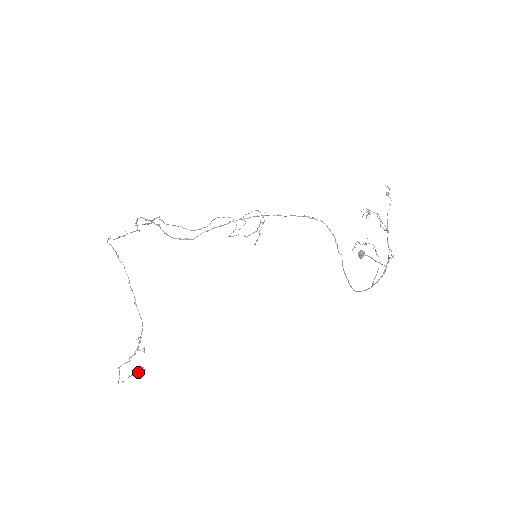
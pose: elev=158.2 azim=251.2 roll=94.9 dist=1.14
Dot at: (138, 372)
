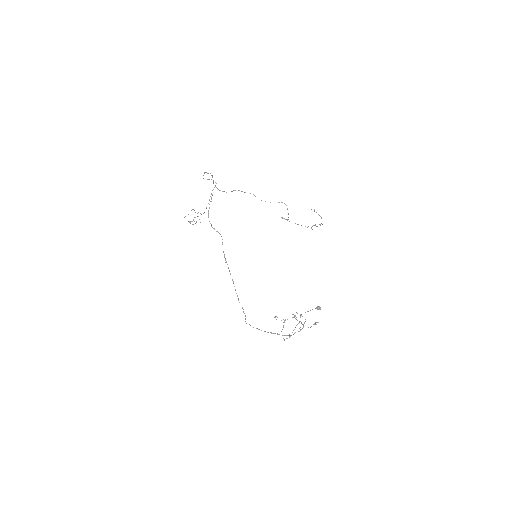
Dot at: (196, 221)
